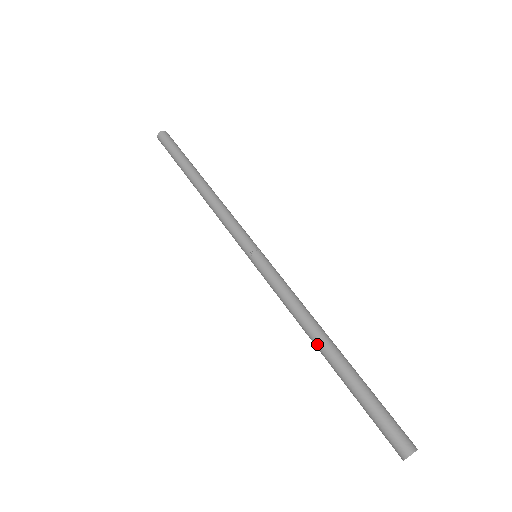
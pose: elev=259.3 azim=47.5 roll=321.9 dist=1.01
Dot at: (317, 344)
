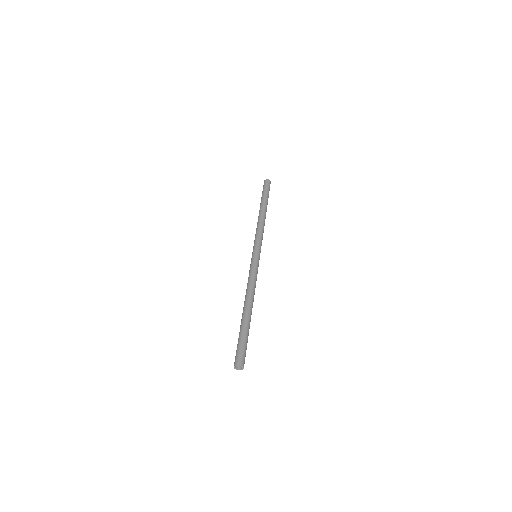
Dot at: occluded
